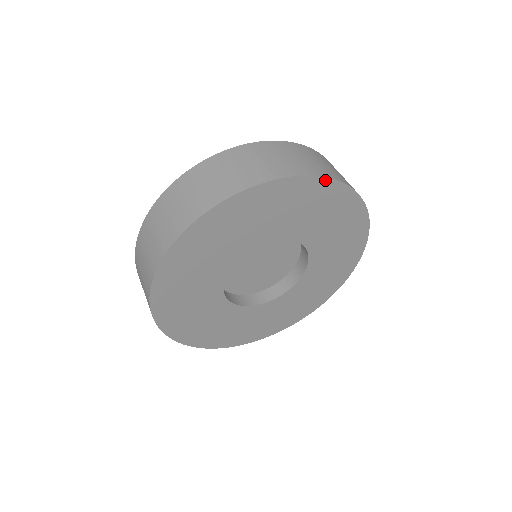
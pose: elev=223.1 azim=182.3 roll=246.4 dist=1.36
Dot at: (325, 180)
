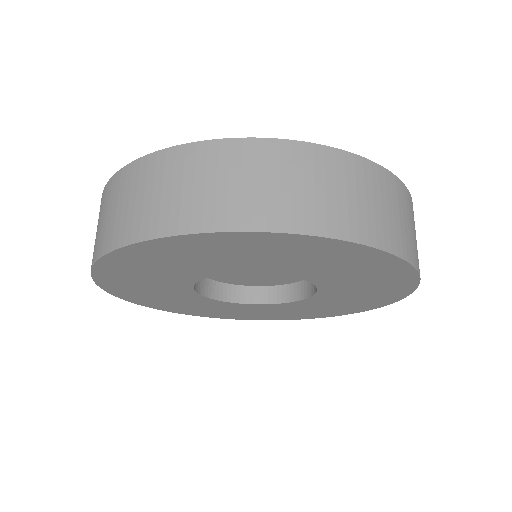
Dot at: (415, 275)
